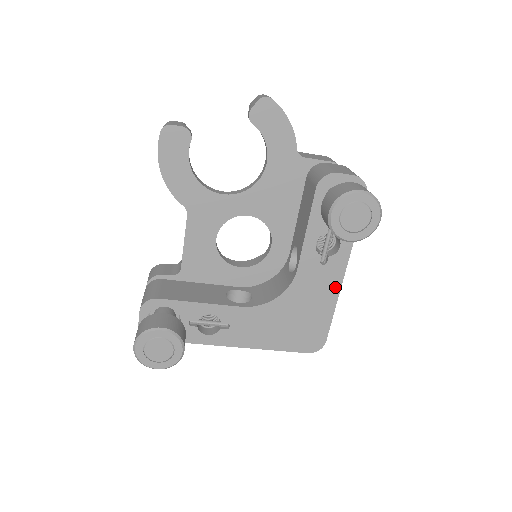
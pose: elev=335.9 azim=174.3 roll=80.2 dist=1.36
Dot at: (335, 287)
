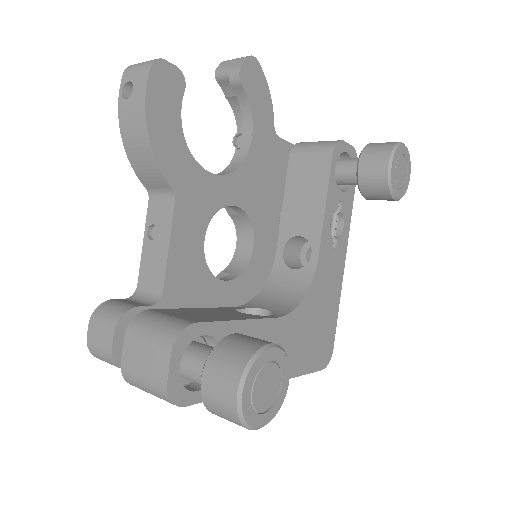
Dot at: (340, 277)
